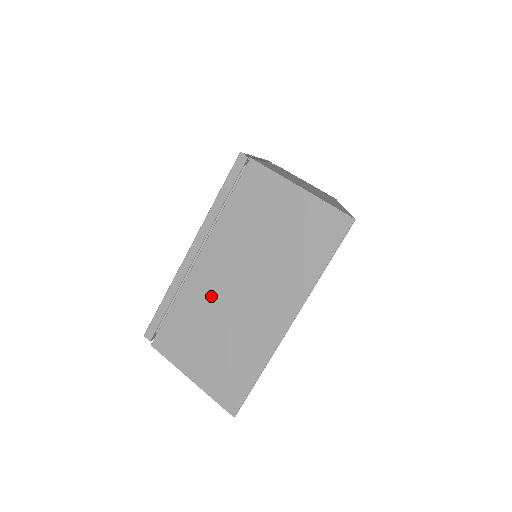
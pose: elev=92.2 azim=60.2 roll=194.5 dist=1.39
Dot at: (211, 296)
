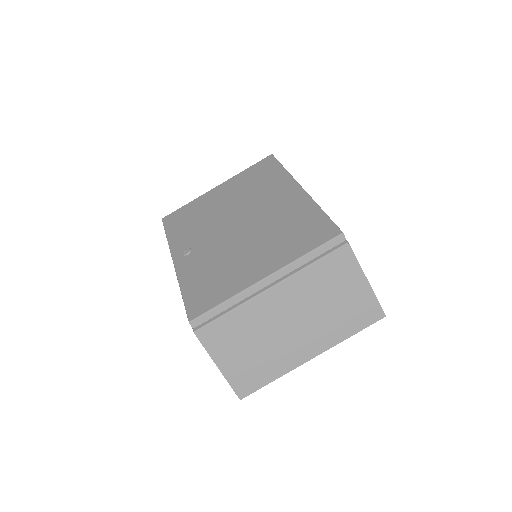
Dot at: (266, 319)
